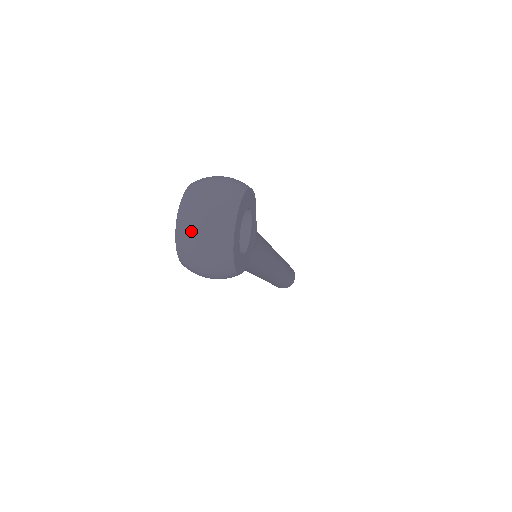
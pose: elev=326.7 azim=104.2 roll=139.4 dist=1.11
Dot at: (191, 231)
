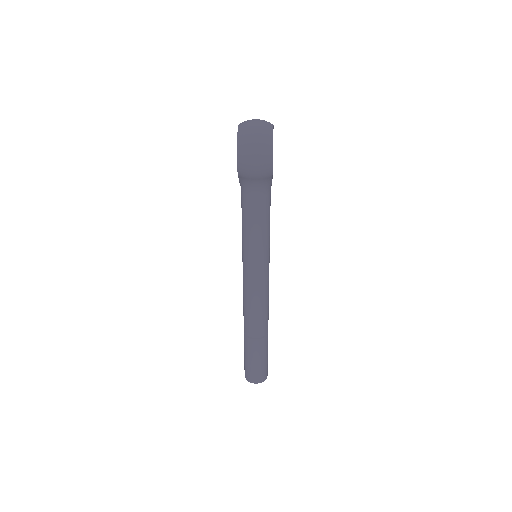
Dot at: (249, 124)
